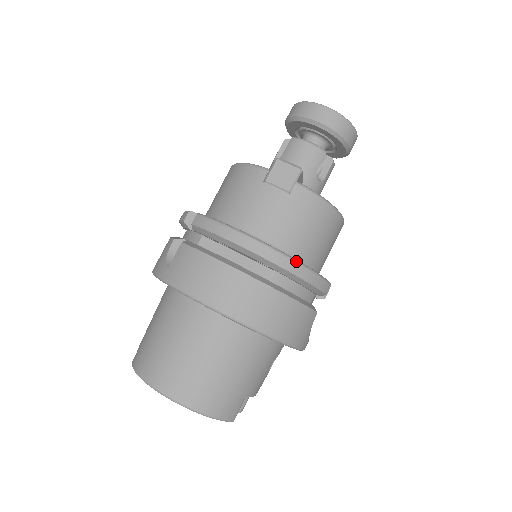
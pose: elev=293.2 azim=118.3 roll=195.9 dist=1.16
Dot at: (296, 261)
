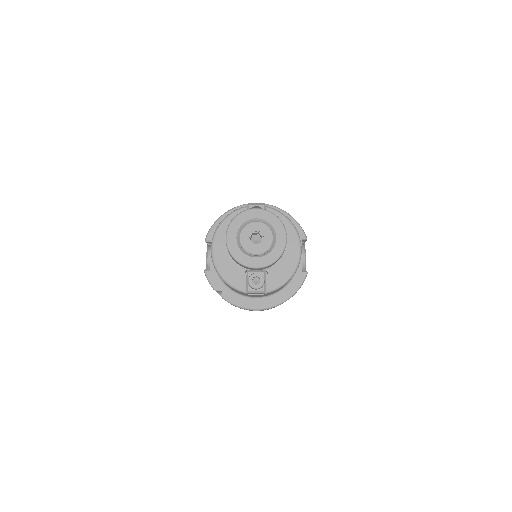
Dot at: occluded
